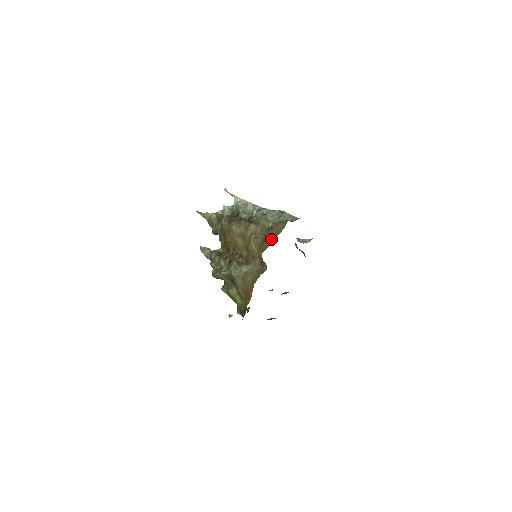
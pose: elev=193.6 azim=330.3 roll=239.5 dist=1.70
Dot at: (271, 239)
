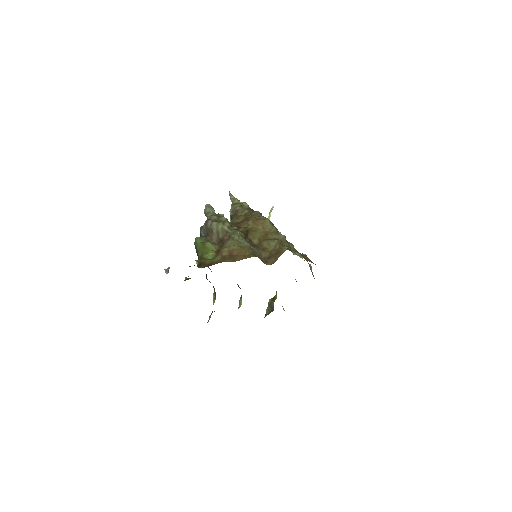
Dot at: occluded
